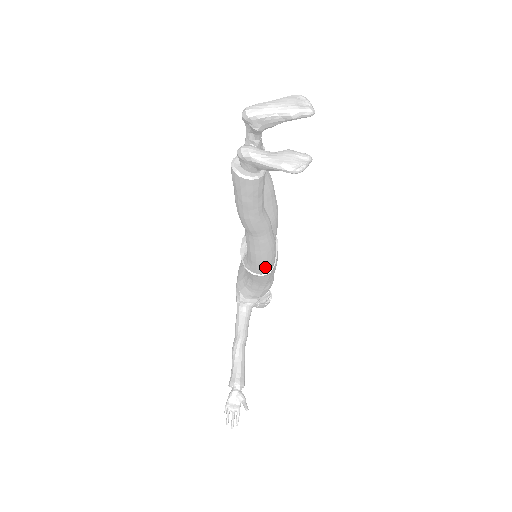
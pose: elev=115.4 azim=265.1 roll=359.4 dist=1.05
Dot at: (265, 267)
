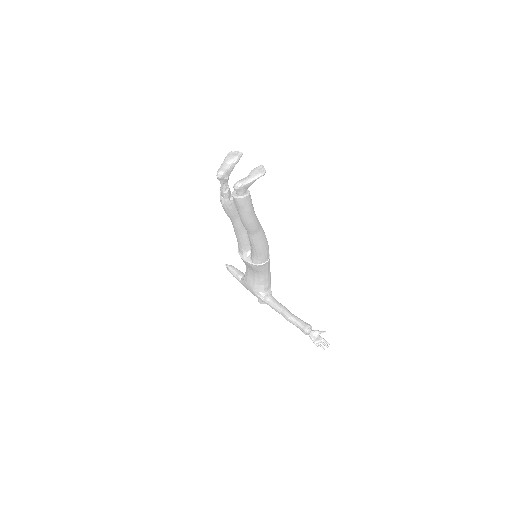
Dot at: (268, 252)
